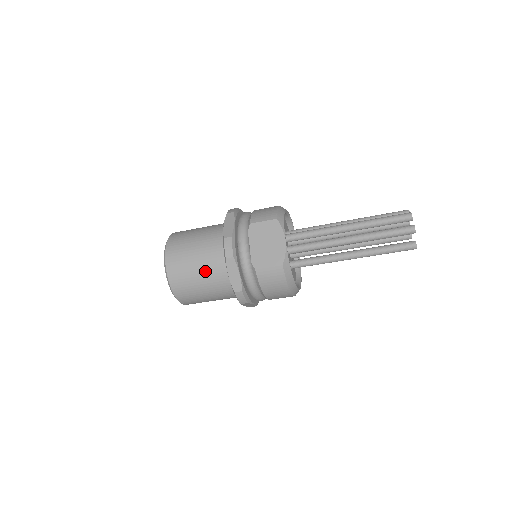
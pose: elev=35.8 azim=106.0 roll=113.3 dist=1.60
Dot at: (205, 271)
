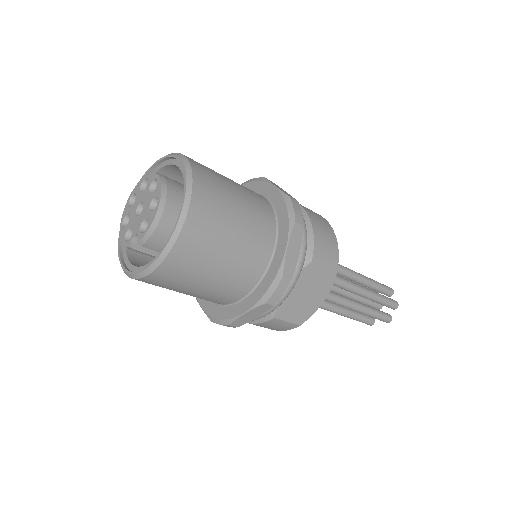
Dot at: (216, 285)
